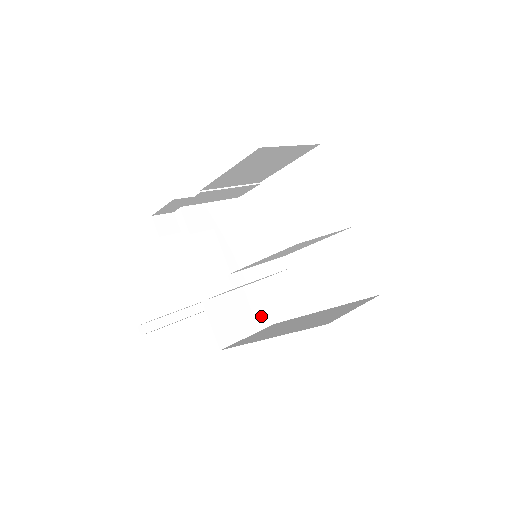
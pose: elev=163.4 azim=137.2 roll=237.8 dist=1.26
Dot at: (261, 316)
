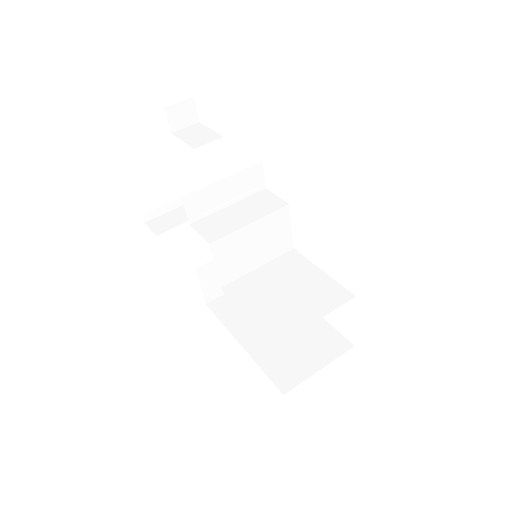
Dot at: occluded
